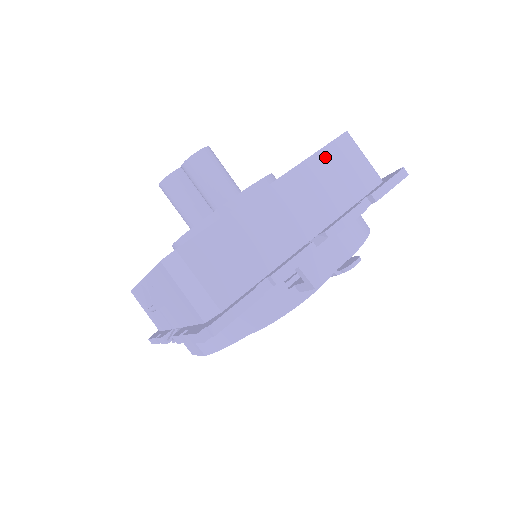
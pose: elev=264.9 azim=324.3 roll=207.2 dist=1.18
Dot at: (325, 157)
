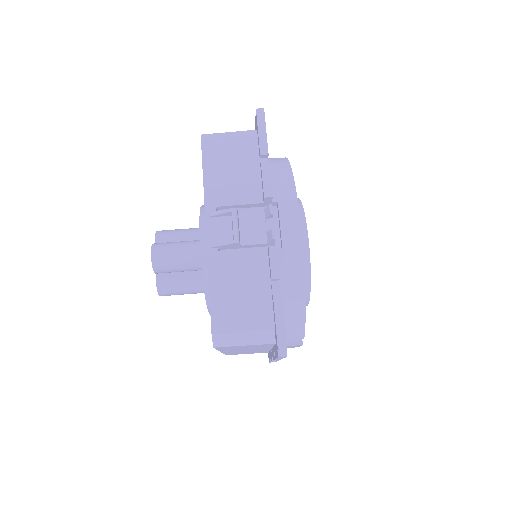
Dot at: occluded
